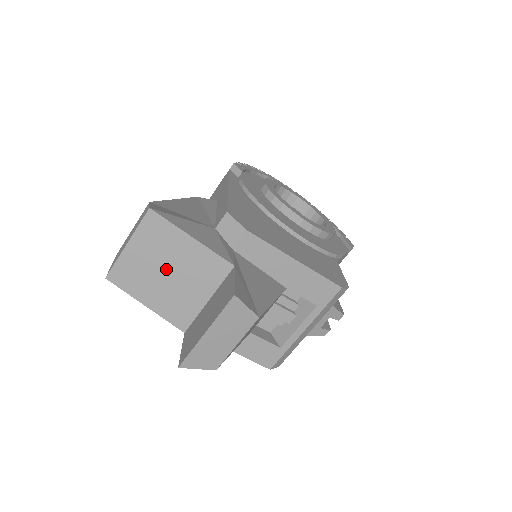
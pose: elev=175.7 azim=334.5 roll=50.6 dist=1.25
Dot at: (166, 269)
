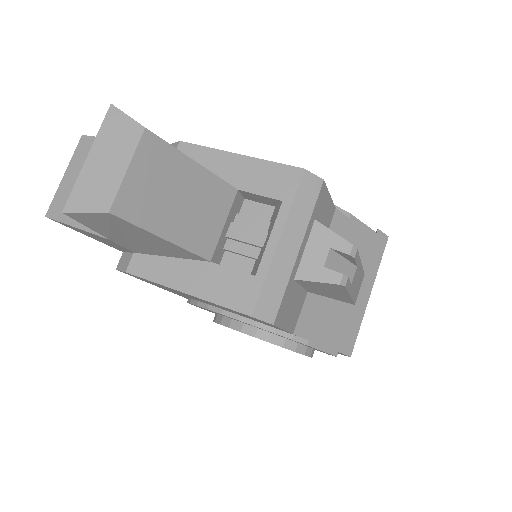
Dot at: occluded
